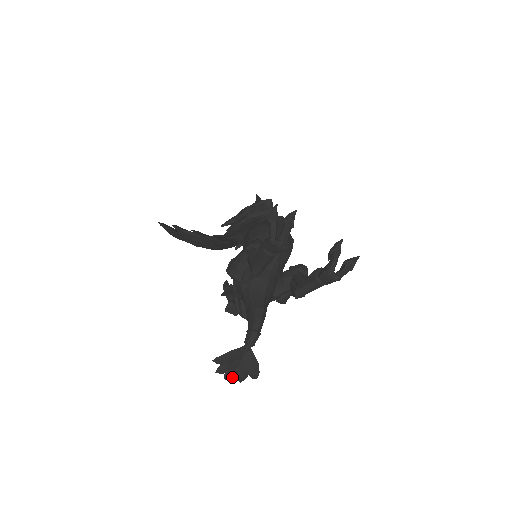
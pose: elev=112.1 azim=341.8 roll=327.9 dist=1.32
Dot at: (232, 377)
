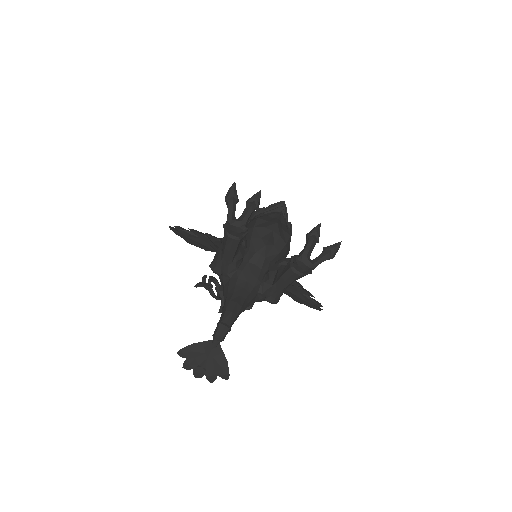
Dot at: (201, 375)
